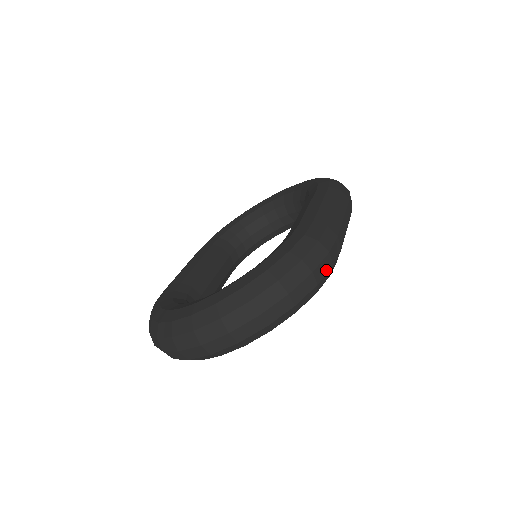
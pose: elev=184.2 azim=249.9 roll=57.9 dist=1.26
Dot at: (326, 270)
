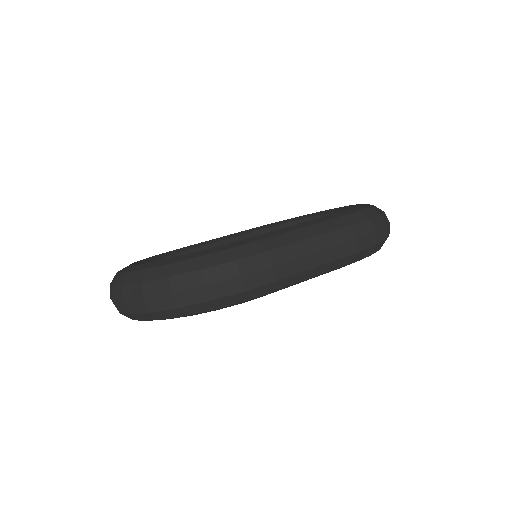
Dot at: (230, 292)
